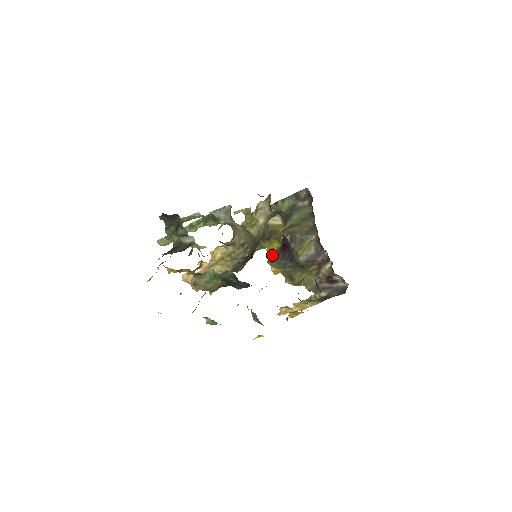
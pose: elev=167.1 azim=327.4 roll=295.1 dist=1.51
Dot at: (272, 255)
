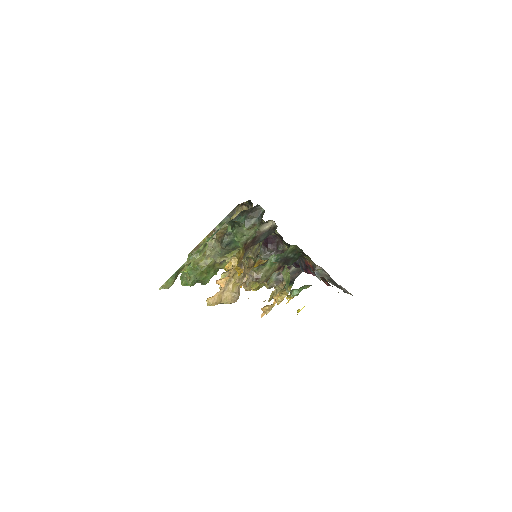
Dot at: occluded
